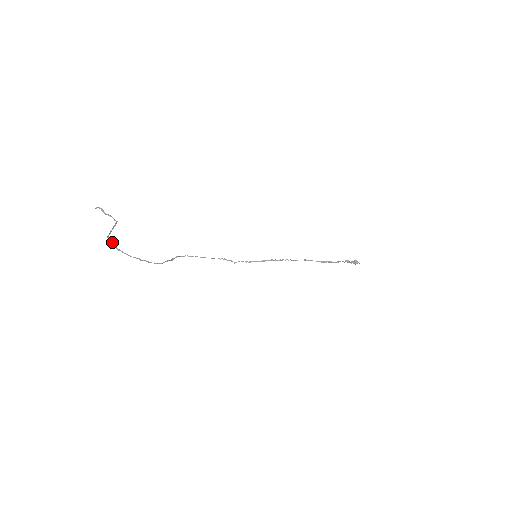
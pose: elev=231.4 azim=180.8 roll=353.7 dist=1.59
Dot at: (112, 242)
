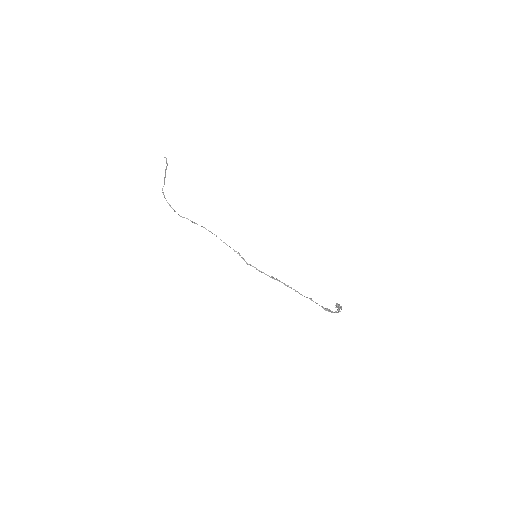
Dot at: occluded
